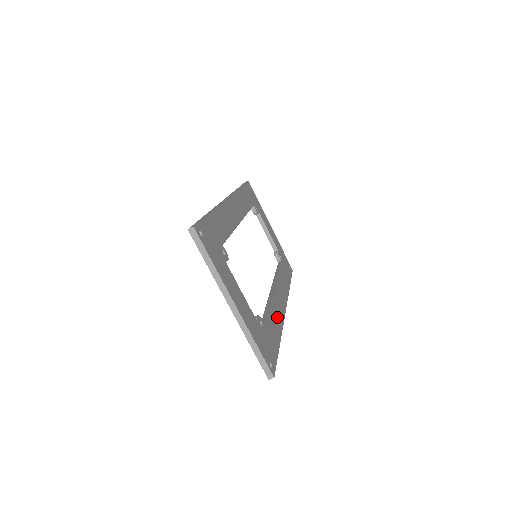
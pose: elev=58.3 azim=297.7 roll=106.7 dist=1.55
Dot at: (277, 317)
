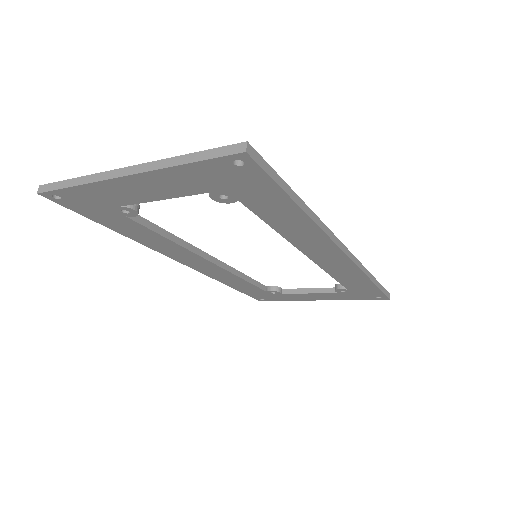
Dot at: occluded
